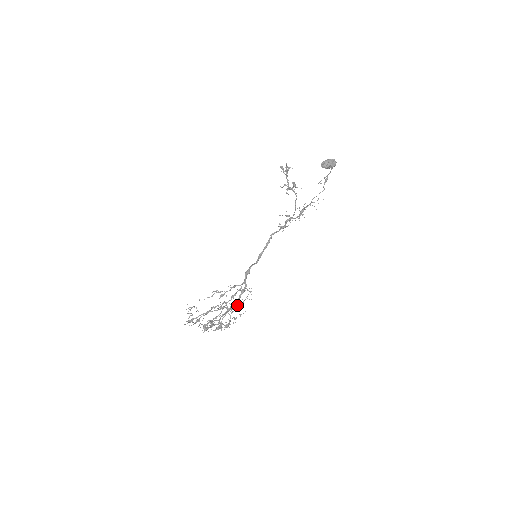
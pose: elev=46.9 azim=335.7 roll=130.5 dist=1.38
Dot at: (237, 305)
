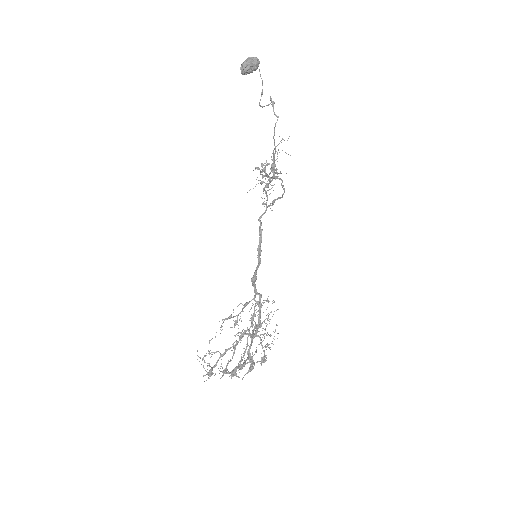
Dot at: (265, 328)
